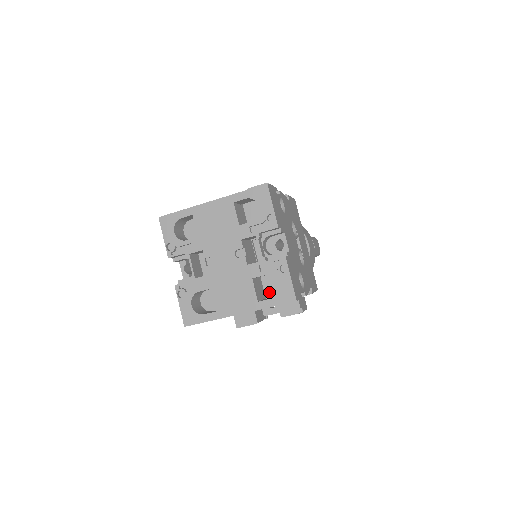
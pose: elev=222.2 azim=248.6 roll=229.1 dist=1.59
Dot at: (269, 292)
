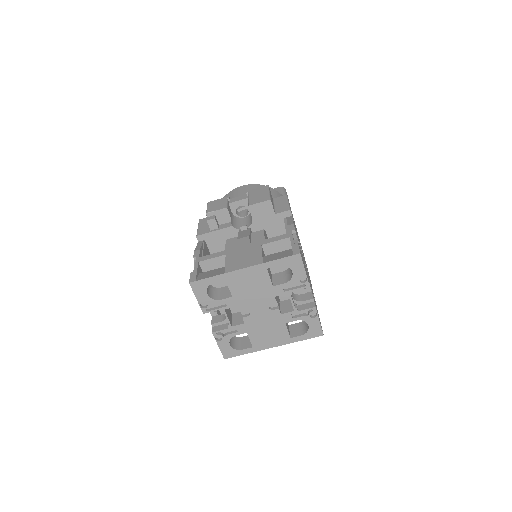
Dot at: occluded
